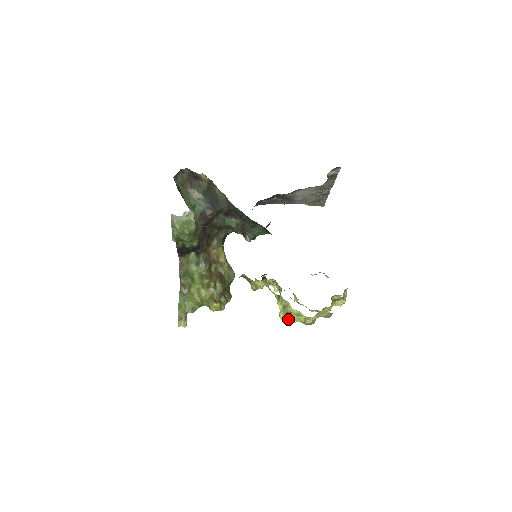
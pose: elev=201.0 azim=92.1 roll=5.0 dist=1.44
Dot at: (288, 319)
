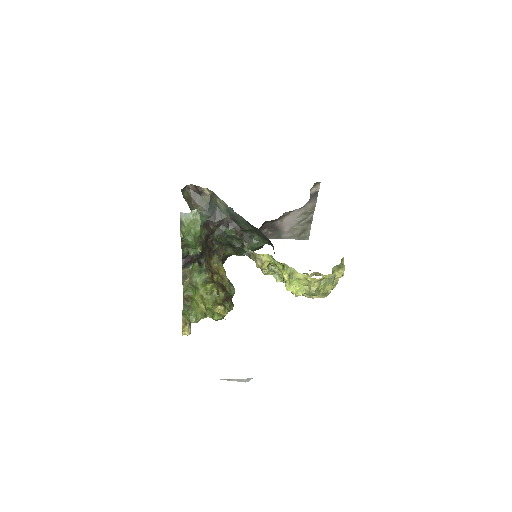
Dot at: (294, 290)
